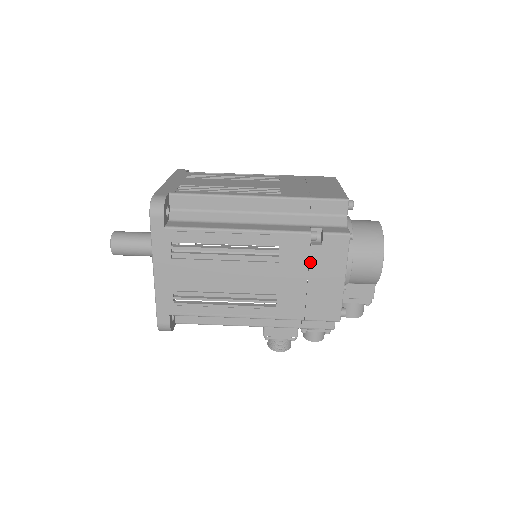
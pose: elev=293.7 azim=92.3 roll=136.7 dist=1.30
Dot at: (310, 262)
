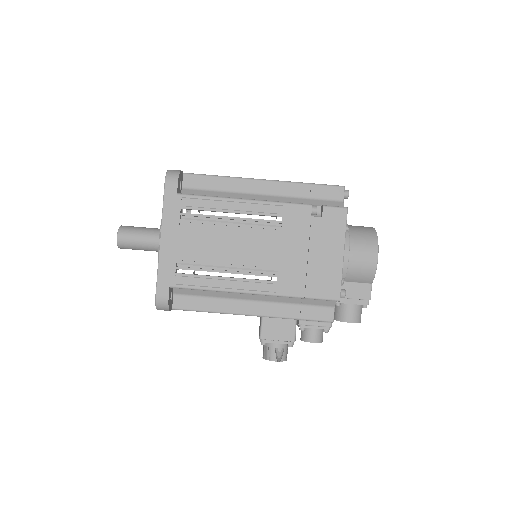
Dot at: (311, 234)
